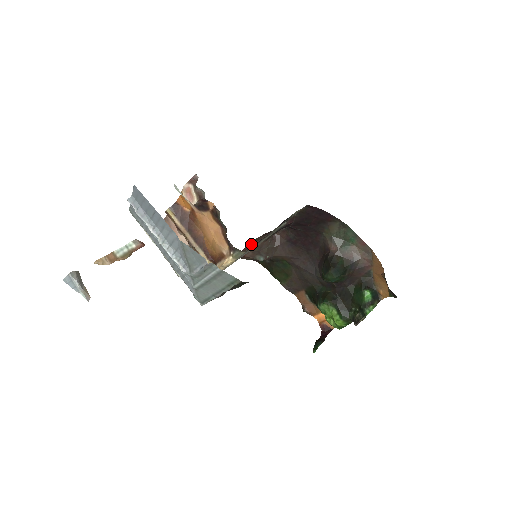
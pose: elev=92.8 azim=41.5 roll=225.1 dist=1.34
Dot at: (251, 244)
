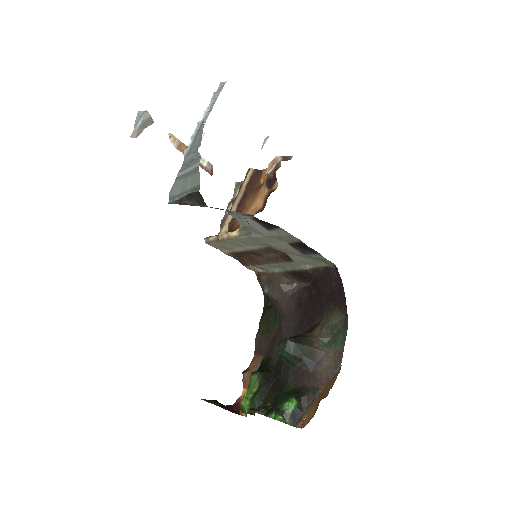
Dot at: (270, 259)
